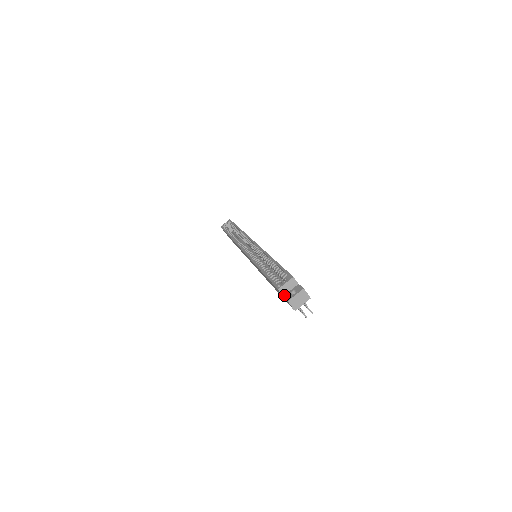
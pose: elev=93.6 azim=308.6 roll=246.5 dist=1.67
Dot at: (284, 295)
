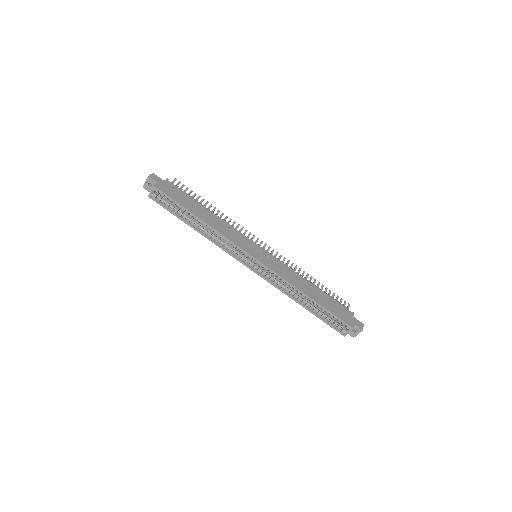
Dot at: occluded
